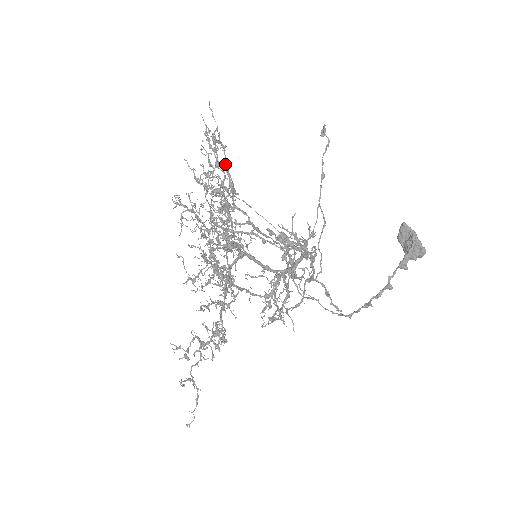
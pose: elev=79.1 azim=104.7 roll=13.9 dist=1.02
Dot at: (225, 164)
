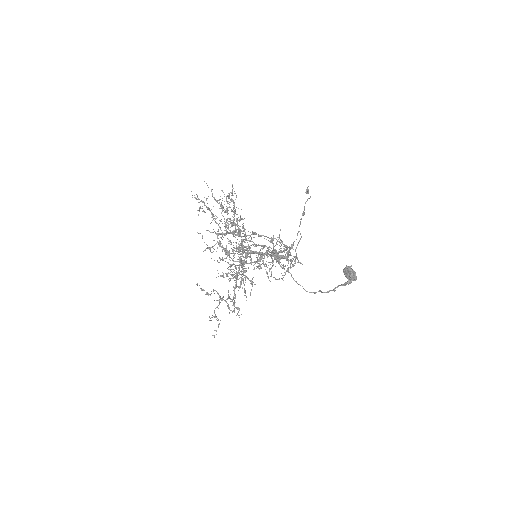
Dot at: (243, 226)
